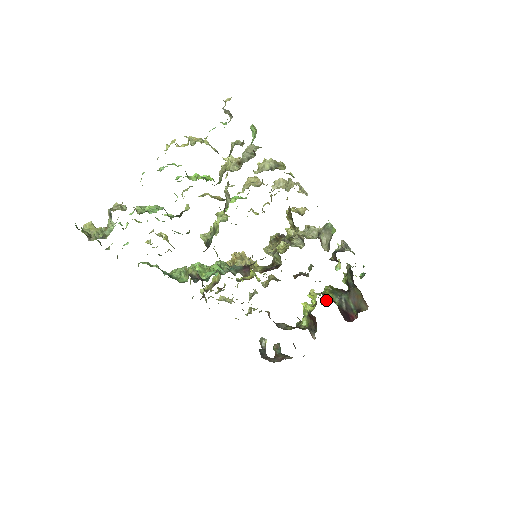
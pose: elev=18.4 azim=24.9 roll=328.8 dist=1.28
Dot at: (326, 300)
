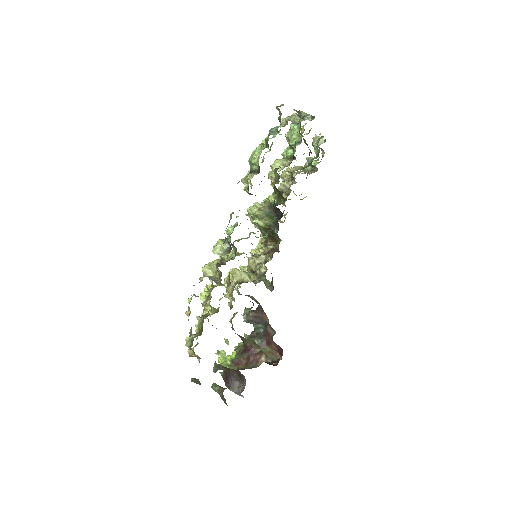
Dot at: occluded
